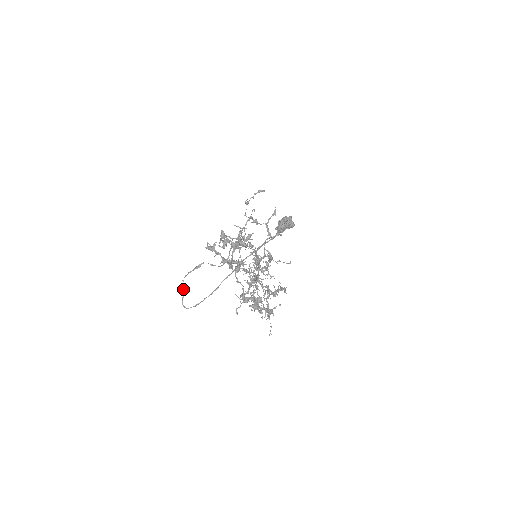
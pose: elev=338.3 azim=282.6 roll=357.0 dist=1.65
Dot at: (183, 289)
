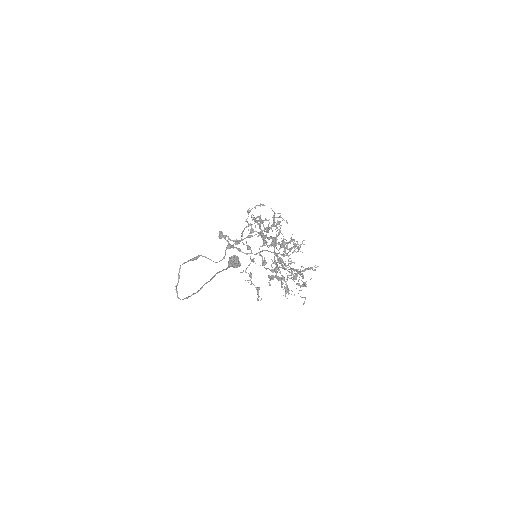
Dot at: (179, 276)
